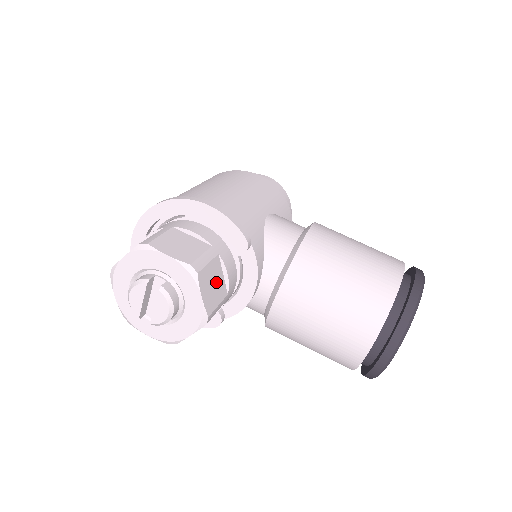
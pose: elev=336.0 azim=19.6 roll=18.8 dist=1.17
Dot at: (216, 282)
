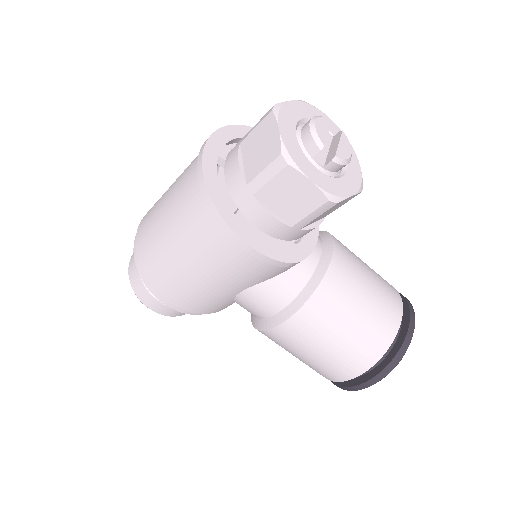
Dot at: occluded
